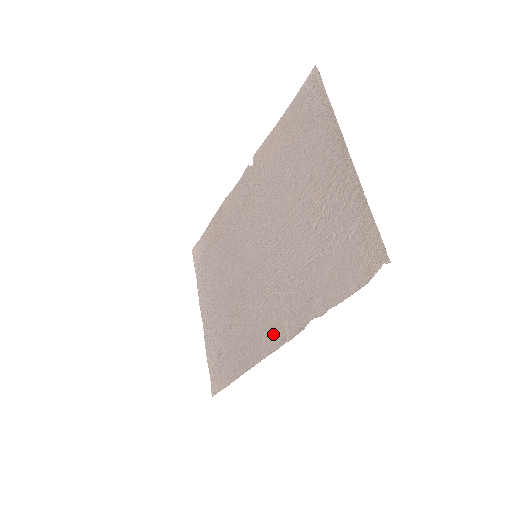
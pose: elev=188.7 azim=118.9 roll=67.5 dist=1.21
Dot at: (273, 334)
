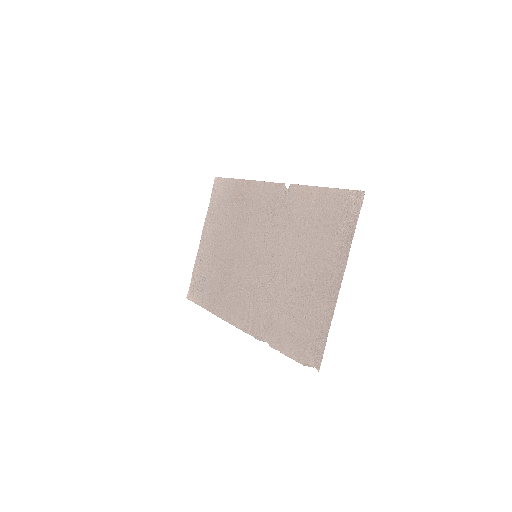
Dot at: (241, 317)
